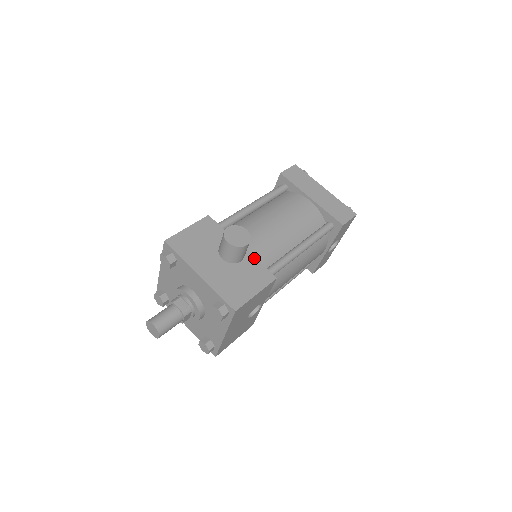
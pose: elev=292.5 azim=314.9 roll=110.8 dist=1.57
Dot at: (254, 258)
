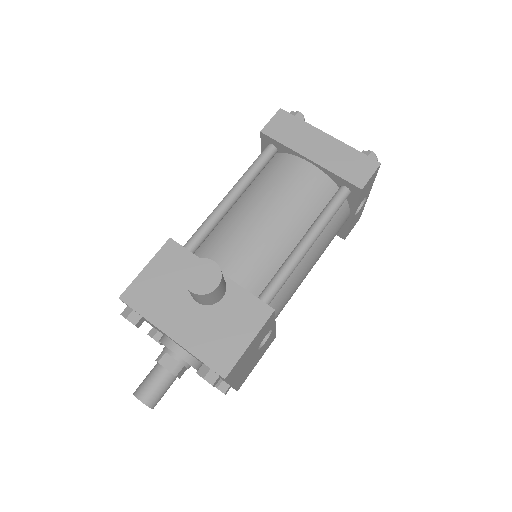
Dot at: (240, 287)
